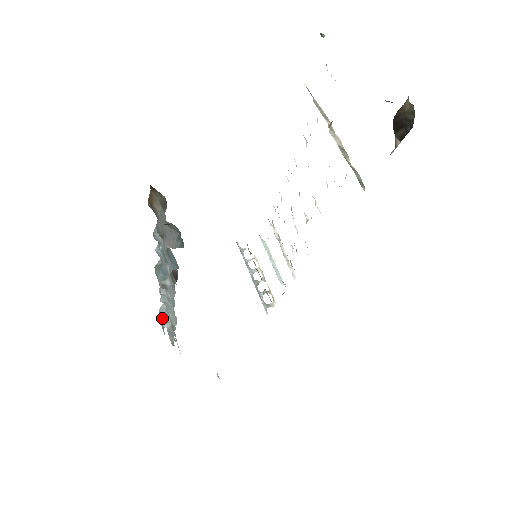
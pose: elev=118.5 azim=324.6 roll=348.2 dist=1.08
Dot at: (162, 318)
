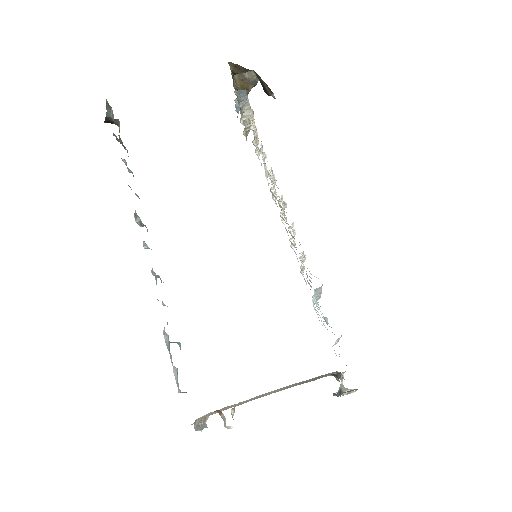
Dot at: occluded
